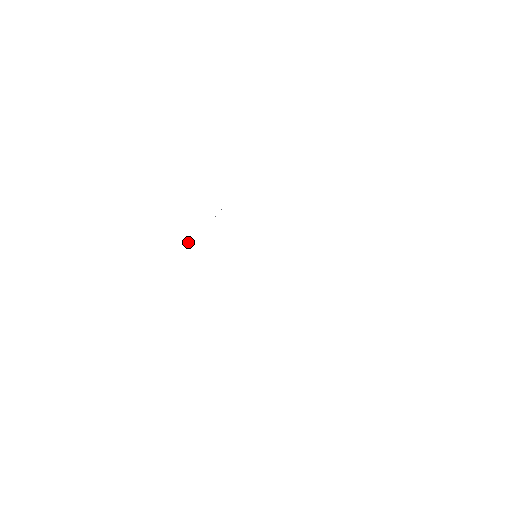
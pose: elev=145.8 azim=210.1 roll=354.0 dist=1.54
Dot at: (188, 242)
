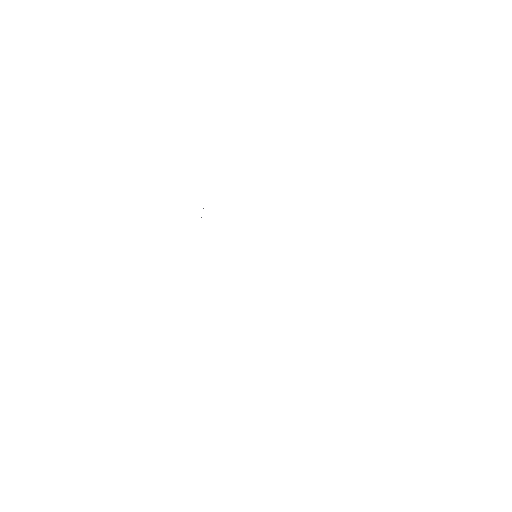
Dot at: occluded
